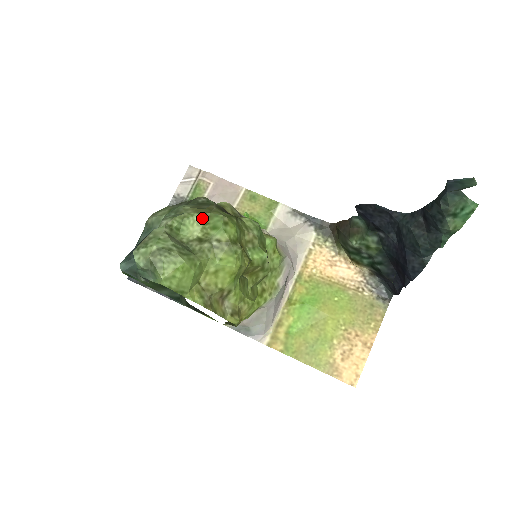
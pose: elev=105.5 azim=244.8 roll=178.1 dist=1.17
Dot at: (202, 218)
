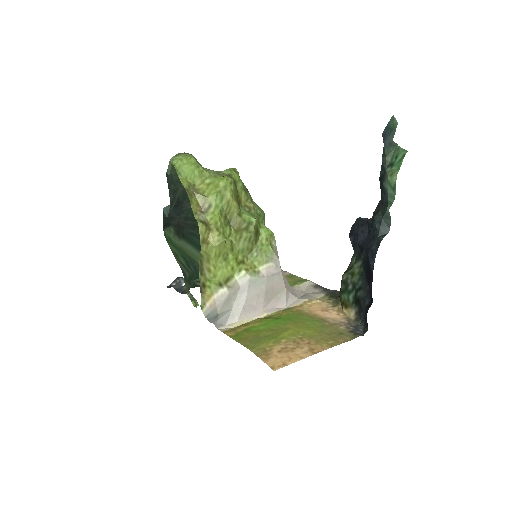
Dot at: occluded
